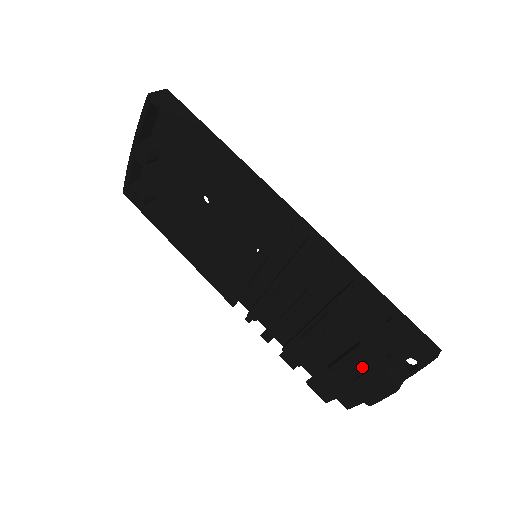
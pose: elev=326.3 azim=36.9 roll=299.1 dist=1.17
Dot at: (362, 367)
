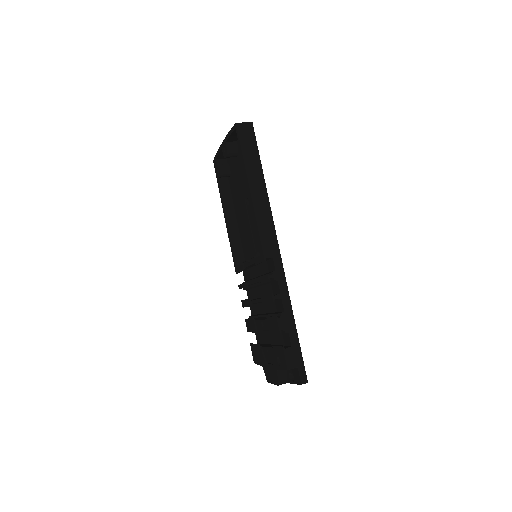
Dot at: (271, 359)
